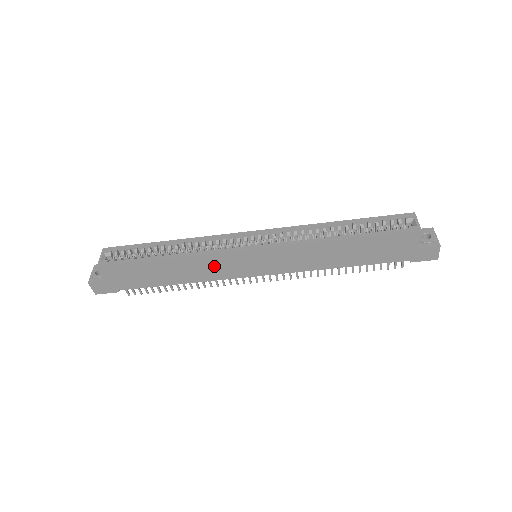
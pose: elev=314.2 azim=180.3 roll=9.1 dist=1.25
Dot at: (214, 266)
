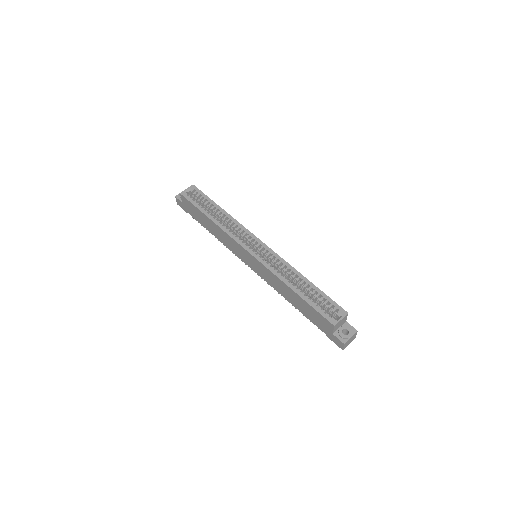
Dot at: (230, 242)
